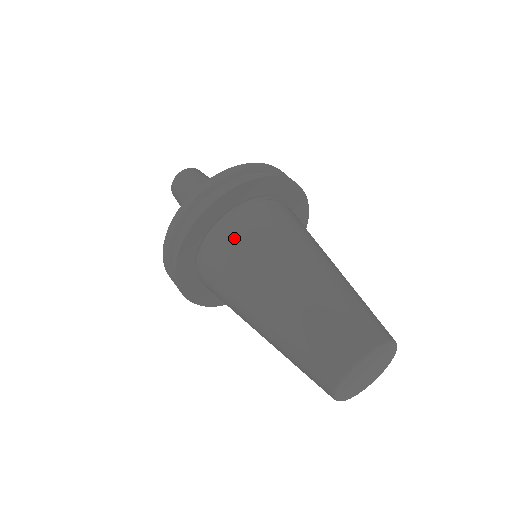
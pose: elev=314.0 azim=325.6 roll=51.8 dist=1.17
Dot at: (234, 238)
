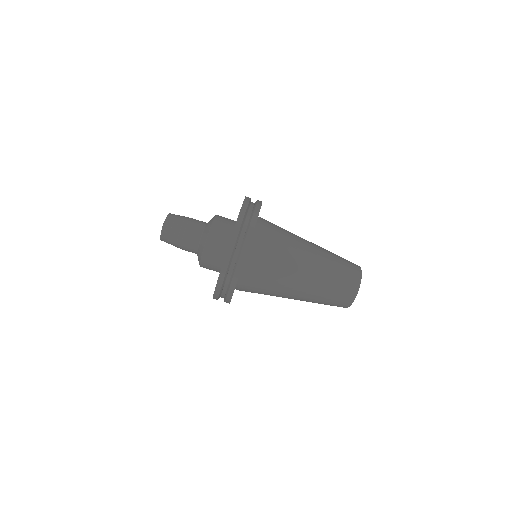
Dot at: occluded
